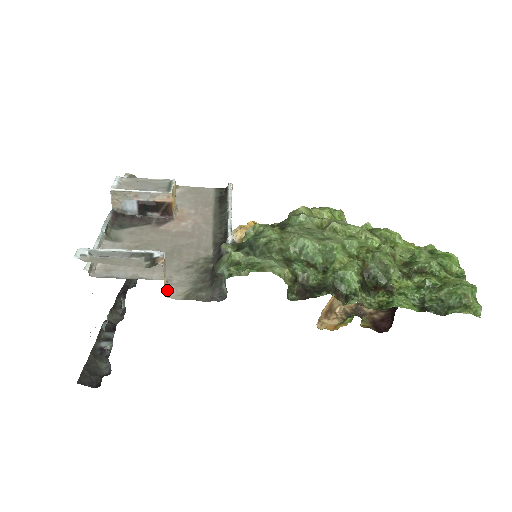
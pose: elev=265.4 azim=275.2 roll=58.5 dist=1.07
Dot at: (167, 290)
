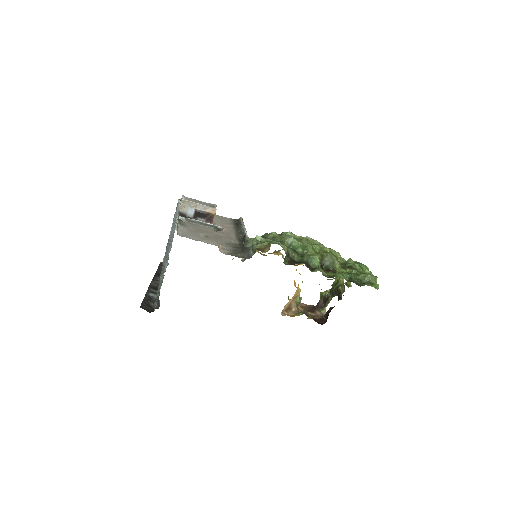
Dot at: (220, 248)
